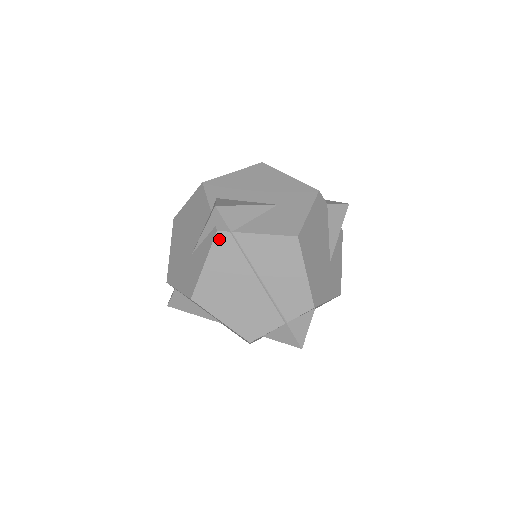
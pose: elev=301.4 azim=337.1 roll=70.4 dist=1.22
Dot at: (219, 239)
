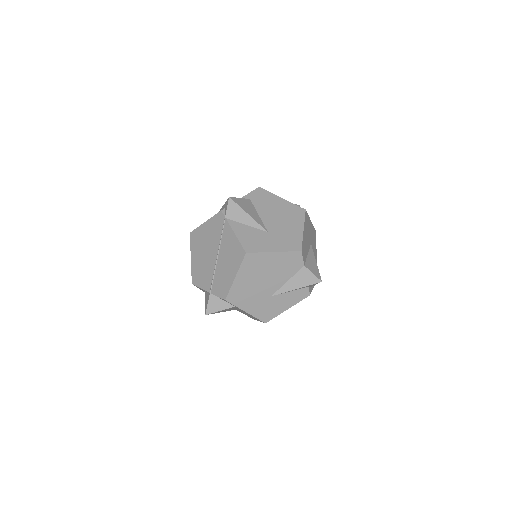
Dot at: (219, 216)
